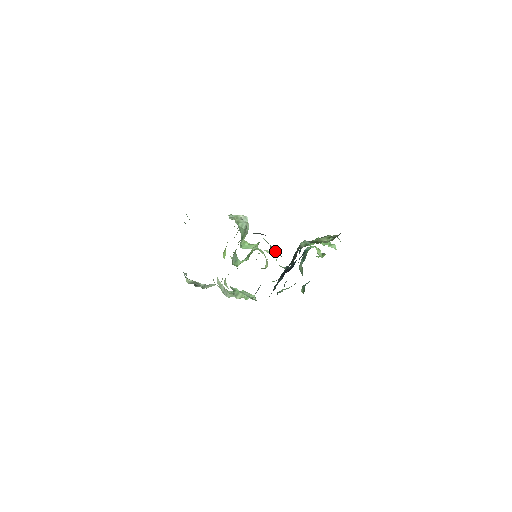
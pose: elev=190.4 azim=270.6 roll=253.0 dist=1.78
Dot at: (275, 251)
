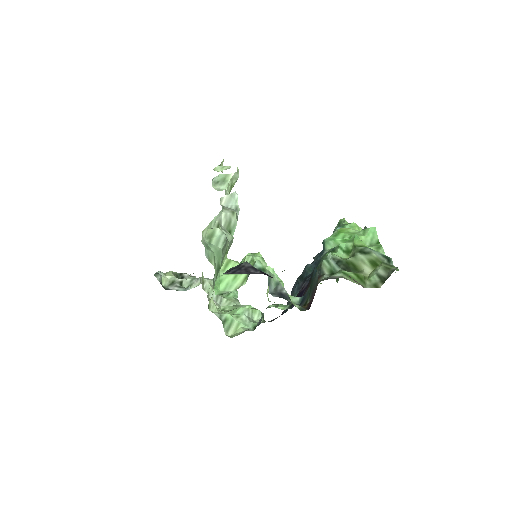
Dot at: (278, 282)
